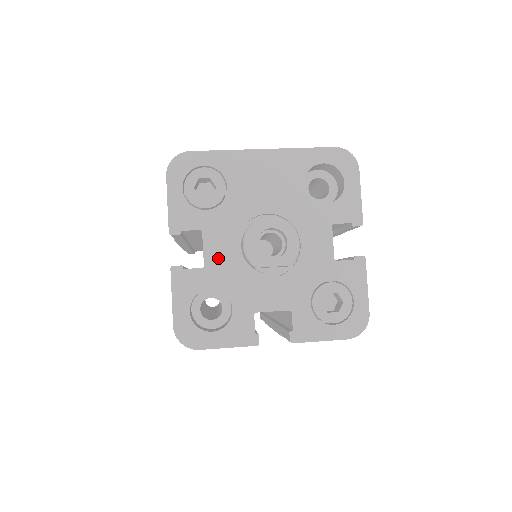
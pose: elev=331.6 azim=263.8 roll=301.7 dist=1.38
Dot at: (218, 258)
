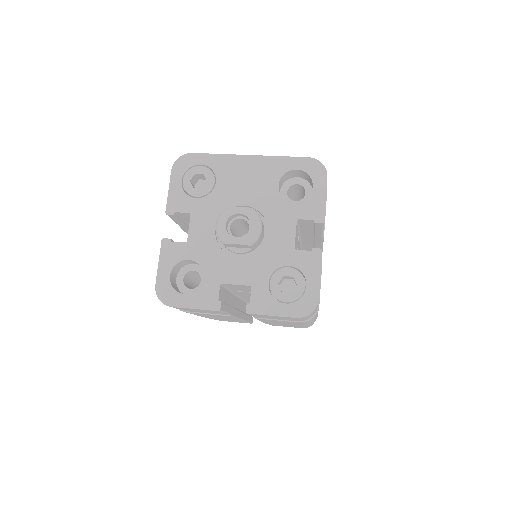
Dot at: (199, 236)
